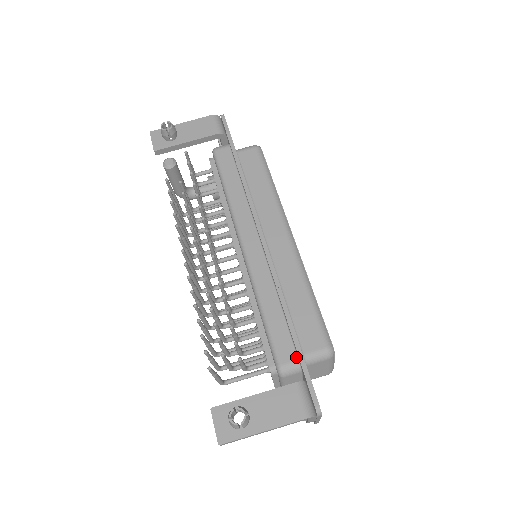
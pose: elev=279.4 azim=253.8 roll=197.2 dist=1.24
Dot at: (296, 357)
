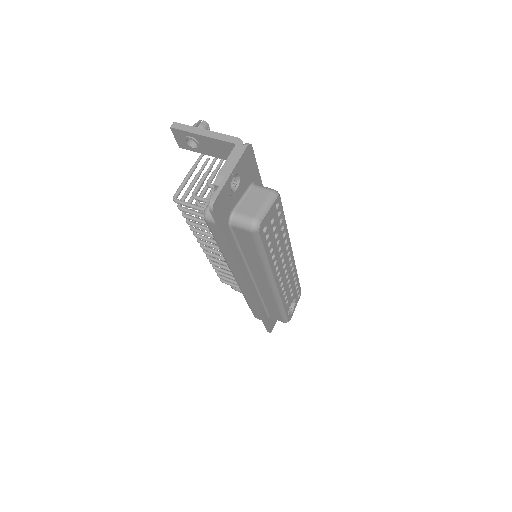
Dot at: occluded
